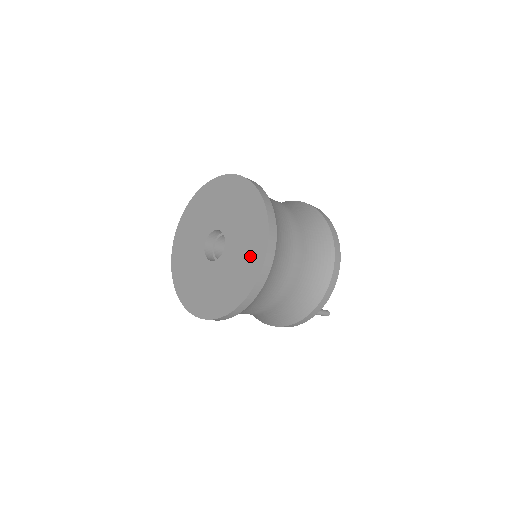
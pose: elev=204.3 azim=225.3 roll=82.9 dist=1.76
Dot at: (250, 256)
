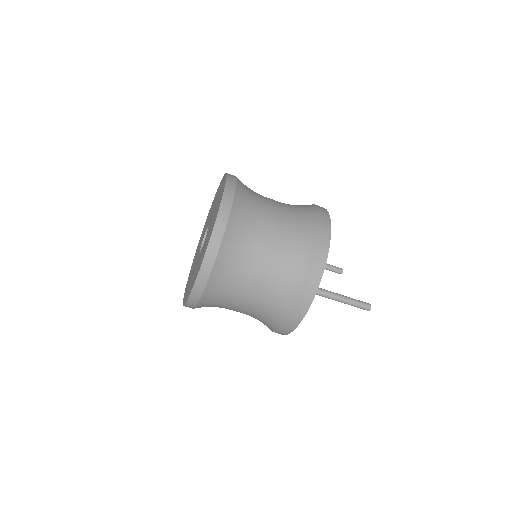
Dot at: (218, 202)
